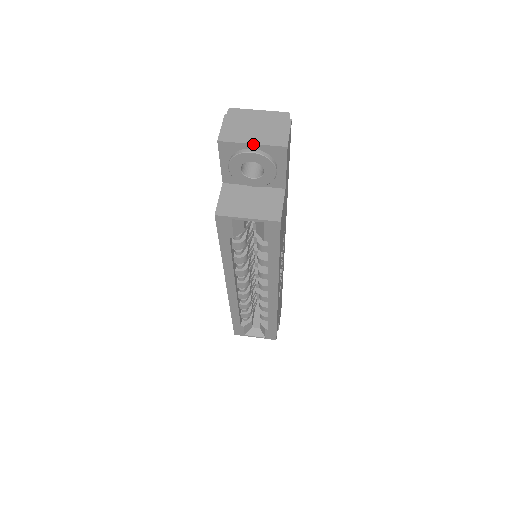
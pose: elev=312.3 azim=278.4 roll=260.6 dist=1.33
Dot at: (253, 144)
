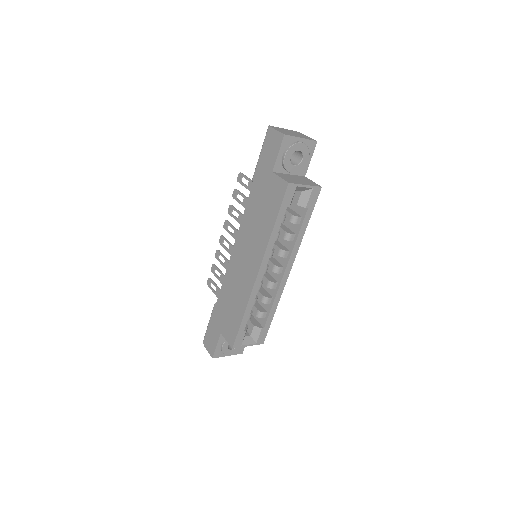
Dot at: (302, 138)
